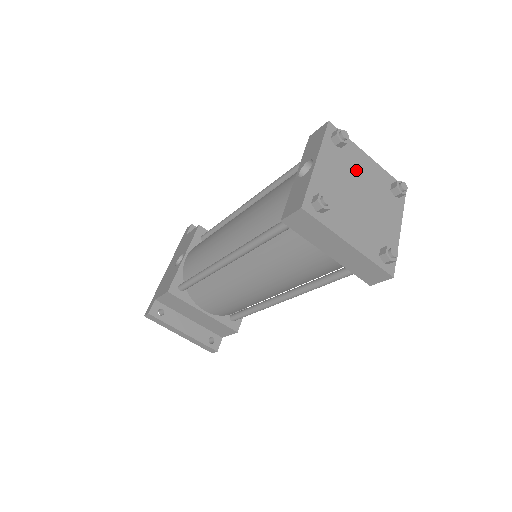
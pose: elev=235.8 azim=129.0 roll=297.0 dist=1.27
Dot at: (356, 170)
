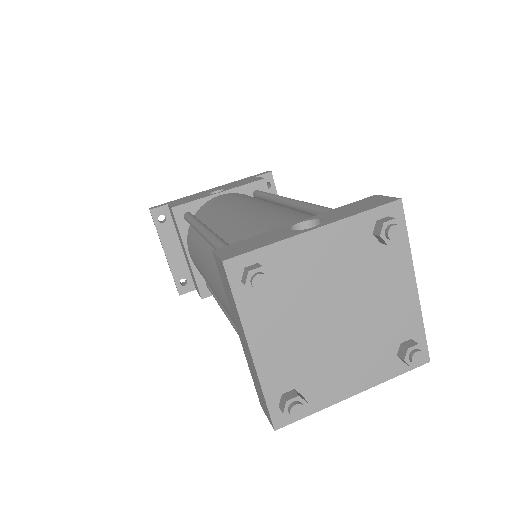
Dot at: (372, 284)
